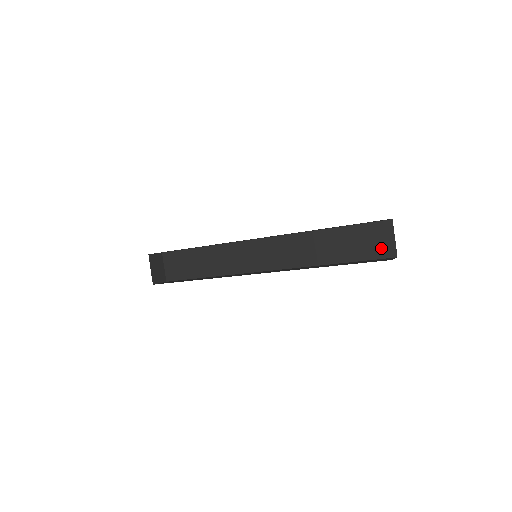
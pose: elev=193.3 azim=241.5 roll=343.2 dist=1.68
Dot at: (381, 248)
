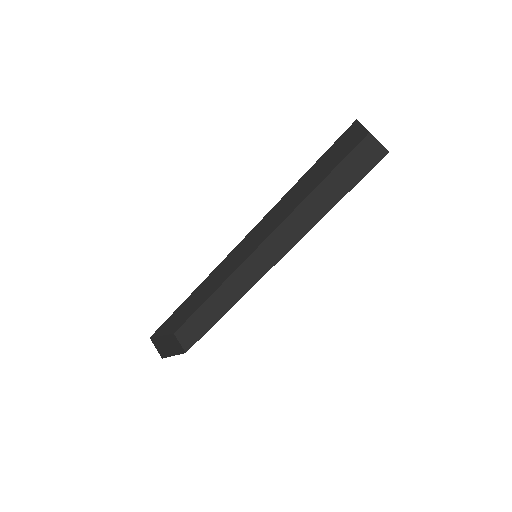
Dot at: occluded
